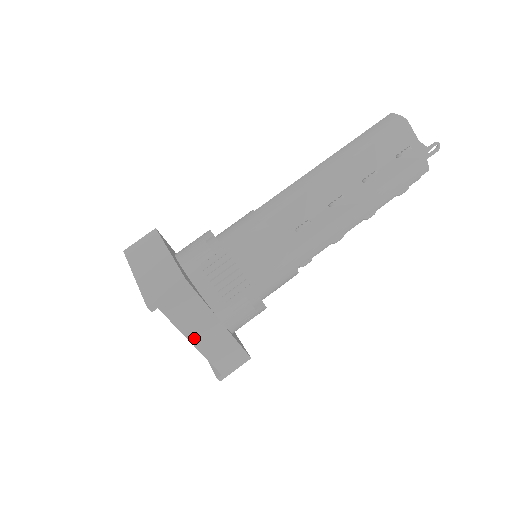
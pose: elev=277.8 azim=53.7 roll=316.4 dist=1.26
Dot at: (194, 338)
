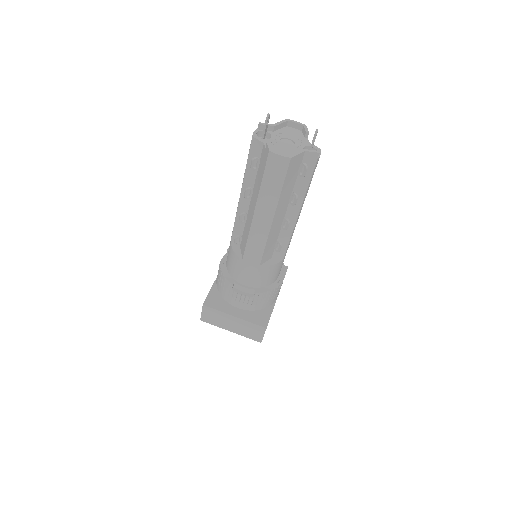
Dot at: occluded
